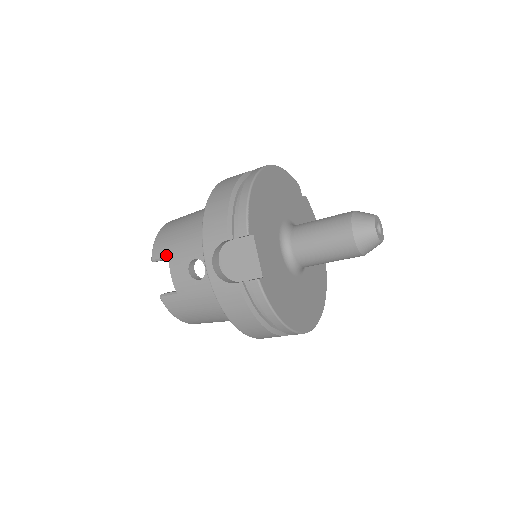
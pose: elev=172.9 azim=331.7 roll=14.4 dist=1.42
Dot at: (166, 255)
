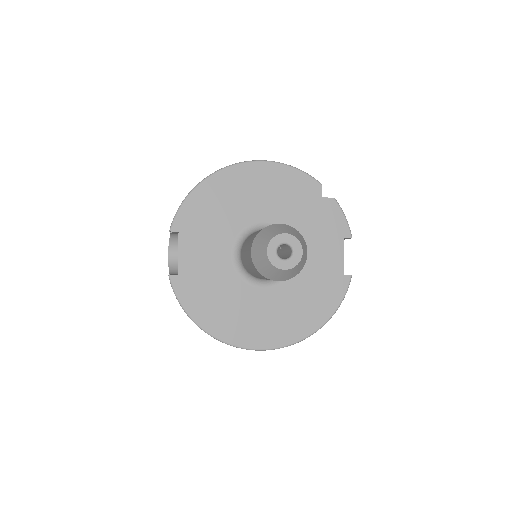
Dot at: occluded
